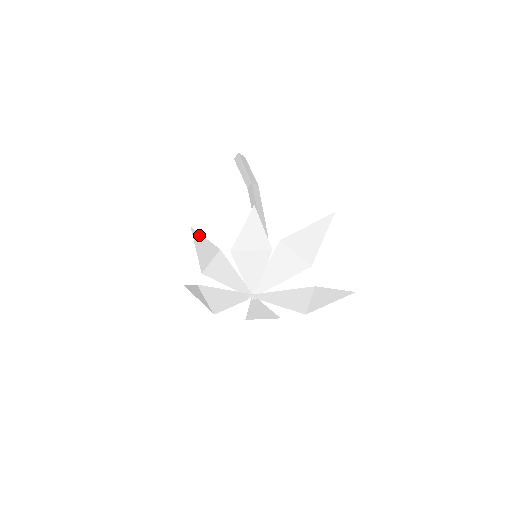
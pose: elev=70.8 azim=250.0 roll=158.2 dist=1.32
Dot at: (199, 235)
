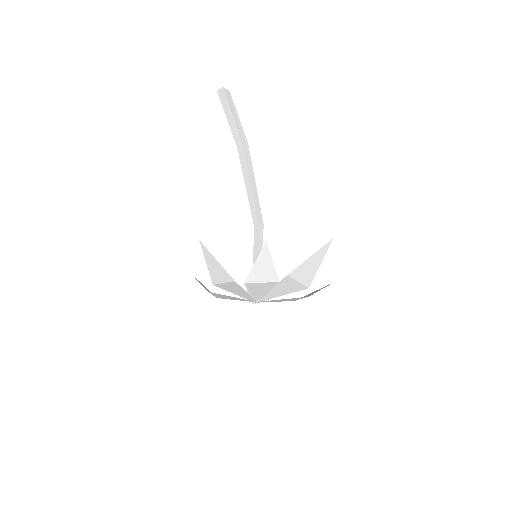
Dot at: (210, 254)
